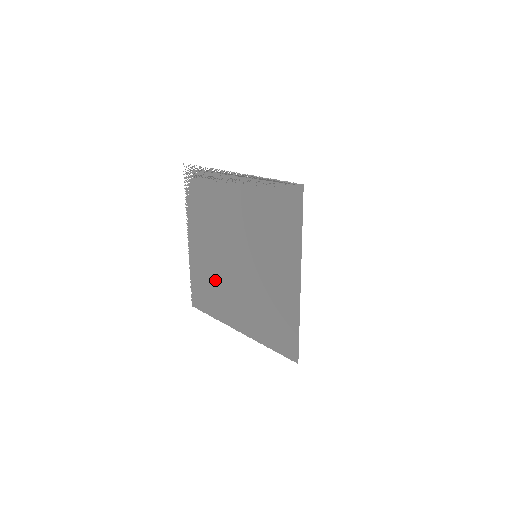
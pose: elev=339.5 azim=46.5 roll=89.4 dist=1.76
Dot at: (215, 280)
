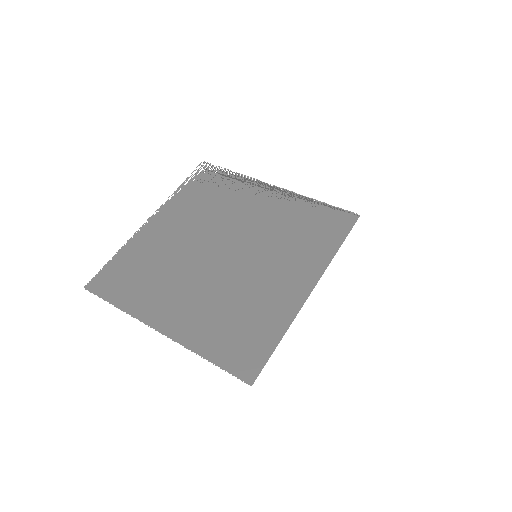
Dot at: (163, 266)
